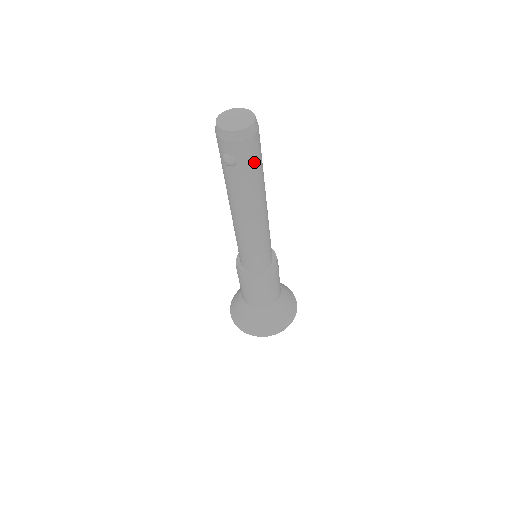
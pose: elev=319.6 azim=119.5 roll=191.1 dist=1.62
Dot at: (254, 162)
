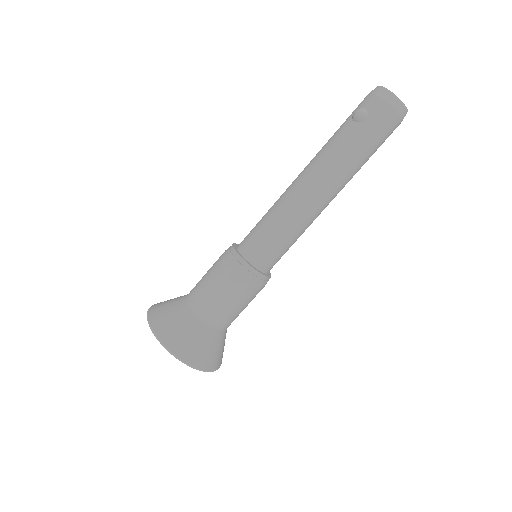
Dot at: (374, 137)
